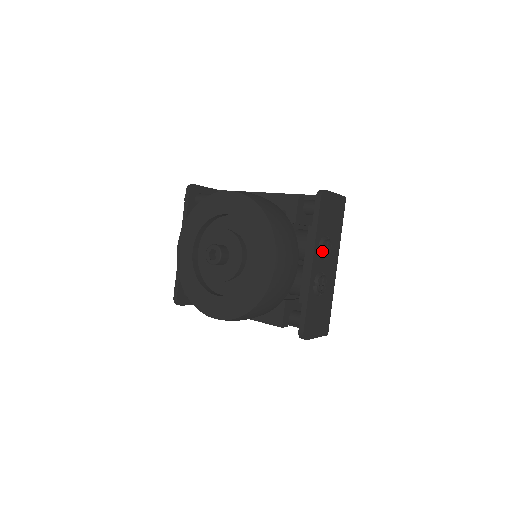
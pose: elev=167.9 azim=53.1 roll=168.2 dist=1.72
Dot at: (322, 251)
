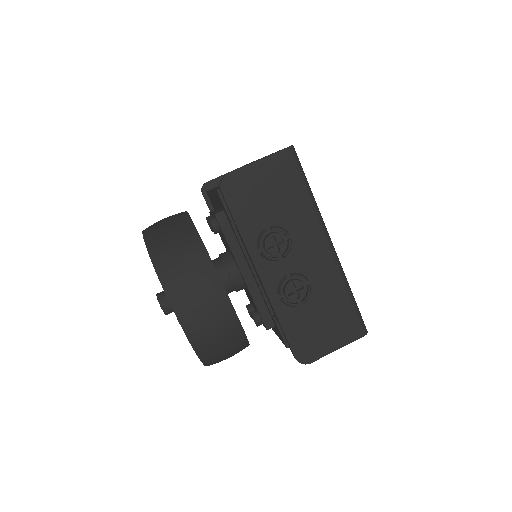
Dot at: (265, 254)
